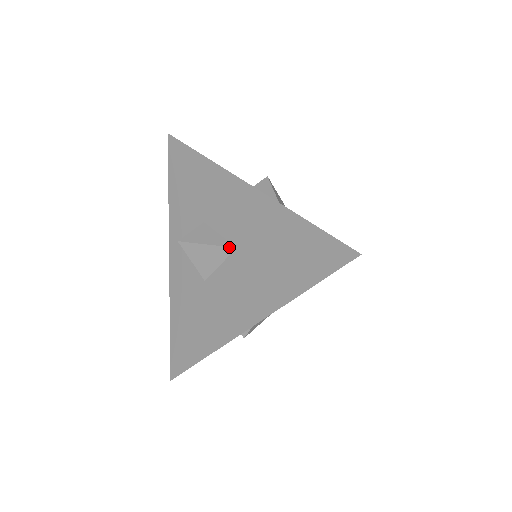
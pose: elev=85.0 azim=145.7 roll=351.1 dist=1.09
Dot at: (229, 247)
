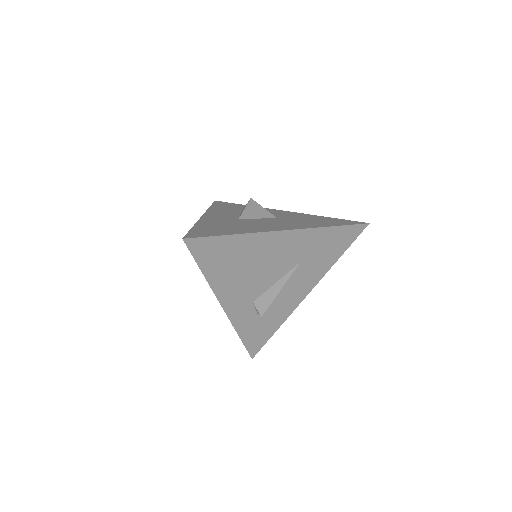
Dot at: occluded
